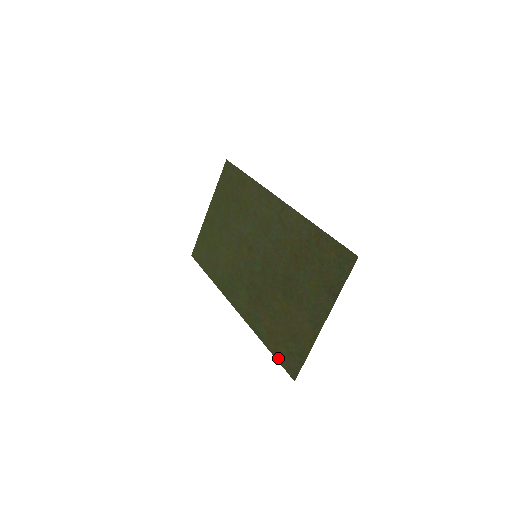
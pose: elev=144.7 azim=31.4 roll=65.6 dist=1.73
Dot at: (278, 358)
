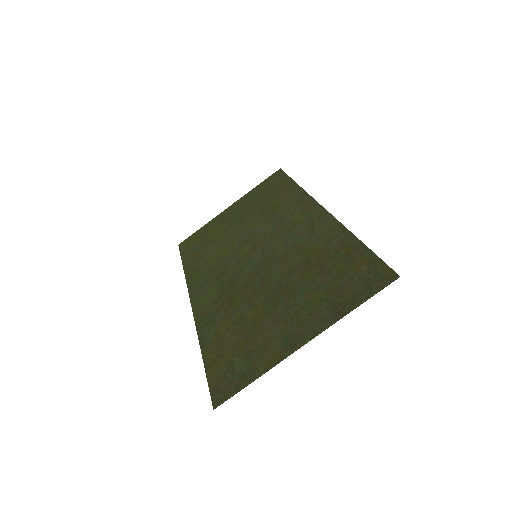
Dot at: (209, 373)
